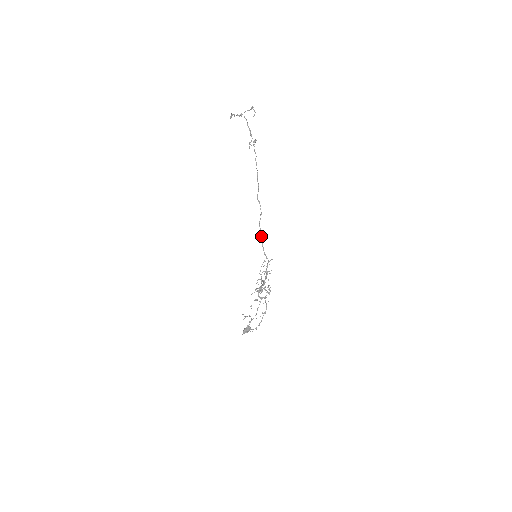
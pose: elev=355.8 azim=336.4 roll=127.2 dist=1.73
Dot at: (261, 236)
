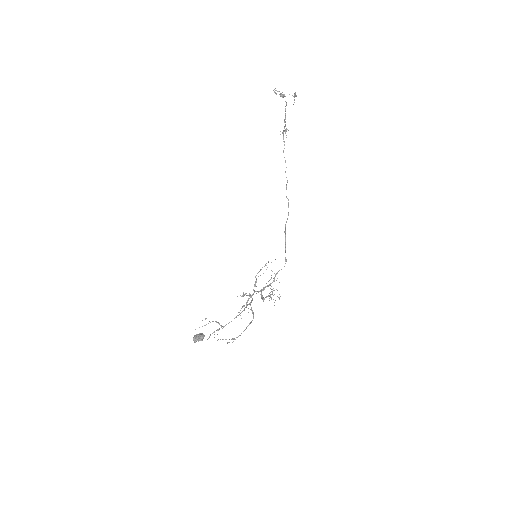
Dot at: occluded
